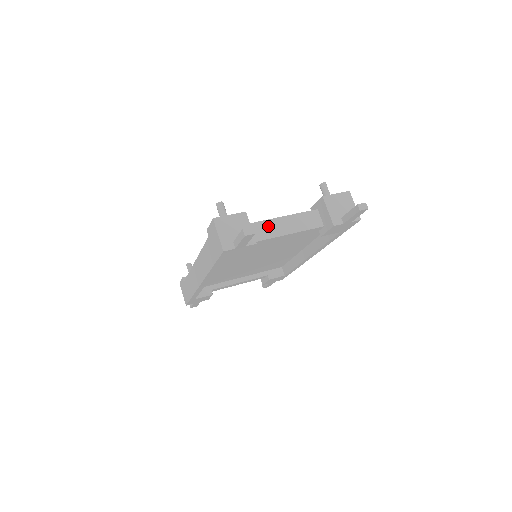
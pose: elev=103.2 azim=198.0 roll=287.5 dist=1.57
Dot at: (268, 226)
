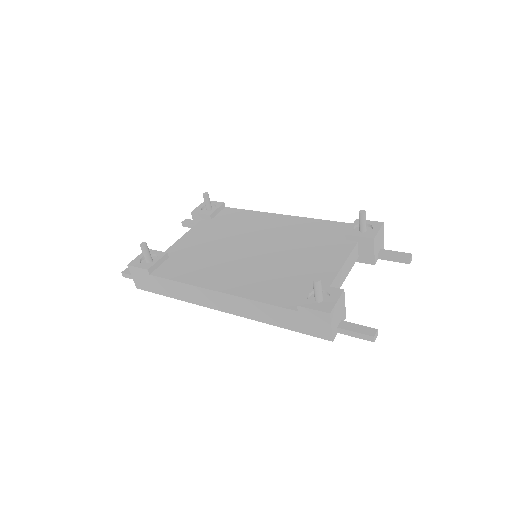
Dot at: (337, 281)
